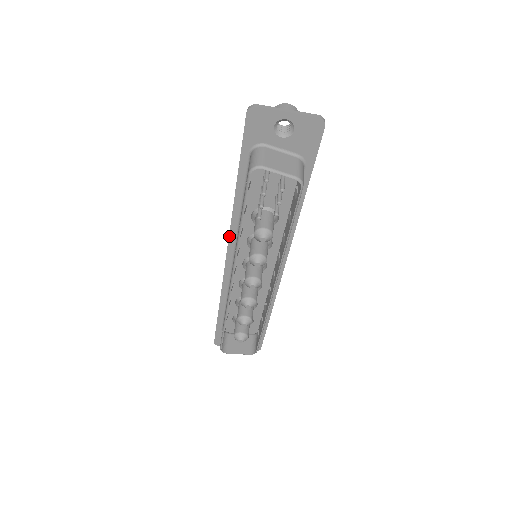
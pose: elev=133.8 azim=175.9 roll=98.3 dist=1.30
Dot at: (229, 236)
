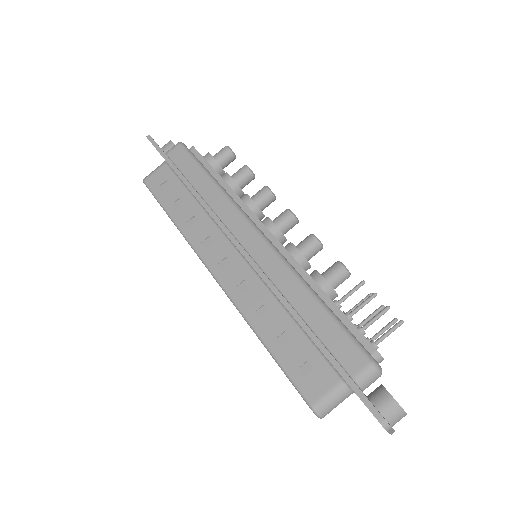
Dot at: (258, 273)
